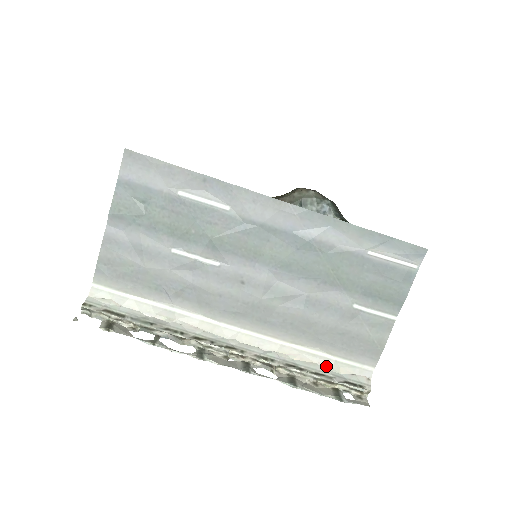
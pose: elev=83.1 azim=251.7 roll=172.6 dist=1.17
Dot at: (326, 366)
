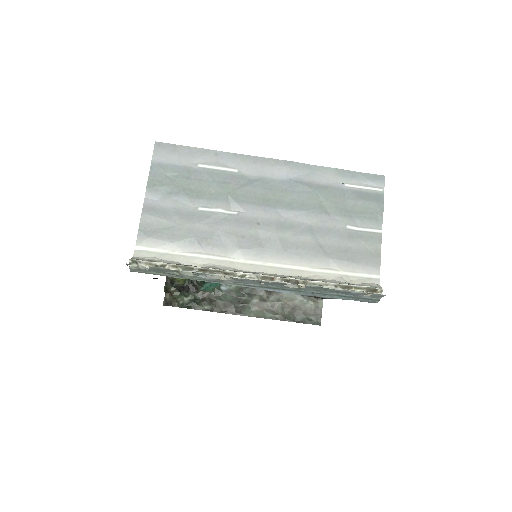
Dot at: (341, 280)
